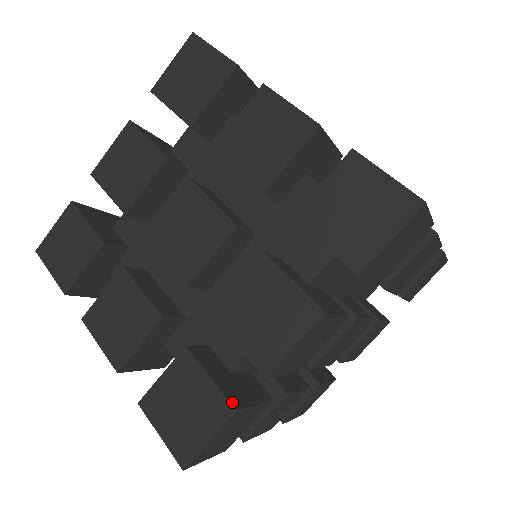
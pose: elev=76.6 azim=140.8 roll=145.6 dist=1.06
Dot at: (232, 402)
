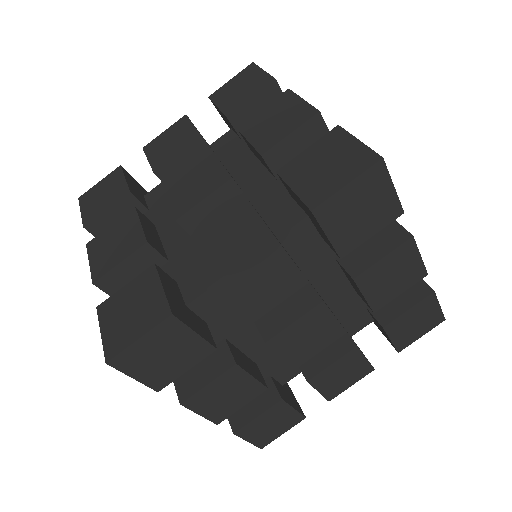
Dot at: (172, 308)
